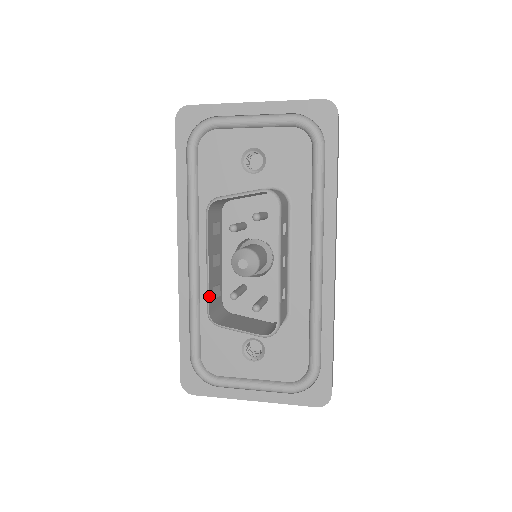
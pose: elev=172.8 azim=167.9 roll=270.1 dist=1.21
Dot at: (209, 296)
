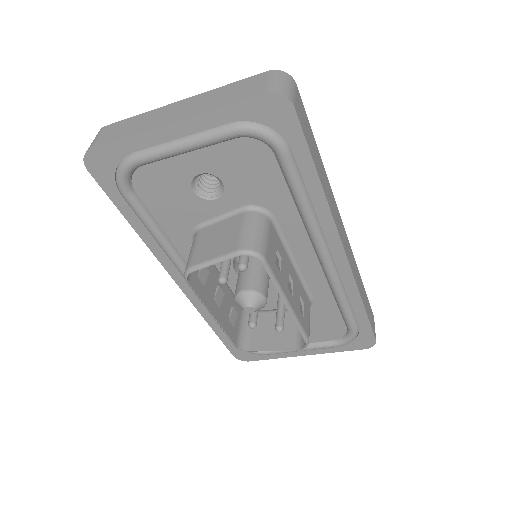
Dot at: (229, 336)
